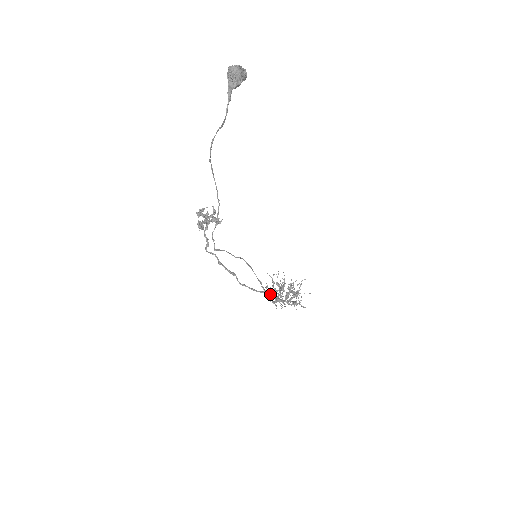
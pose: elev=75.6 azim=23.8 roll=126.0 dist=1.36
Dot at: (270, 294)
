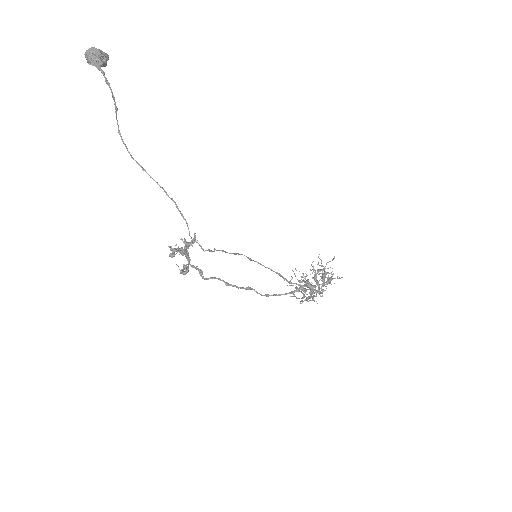
Dot at: (298, 284)
